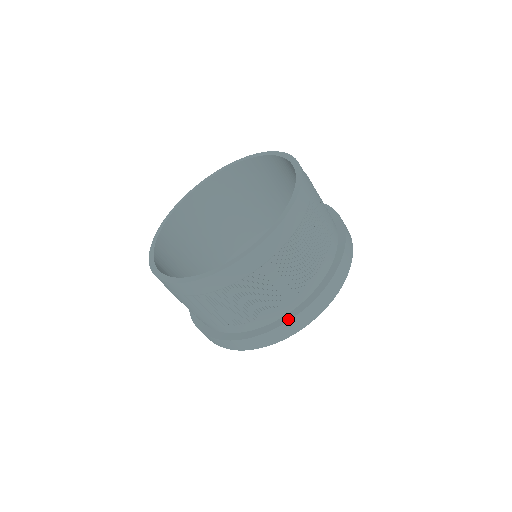
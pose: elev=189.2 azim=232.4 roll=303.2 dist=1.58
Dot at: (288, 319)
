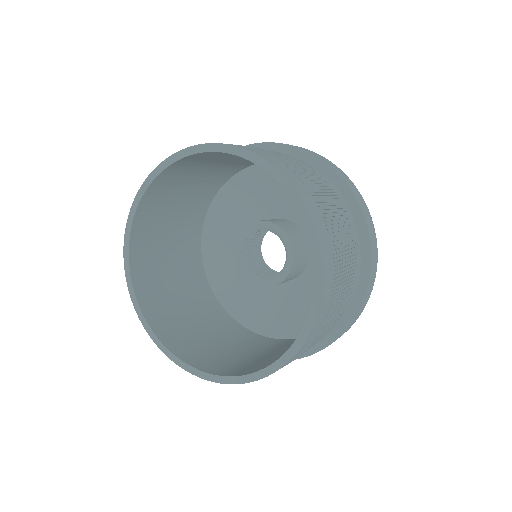
Dot at: (306, 355)
